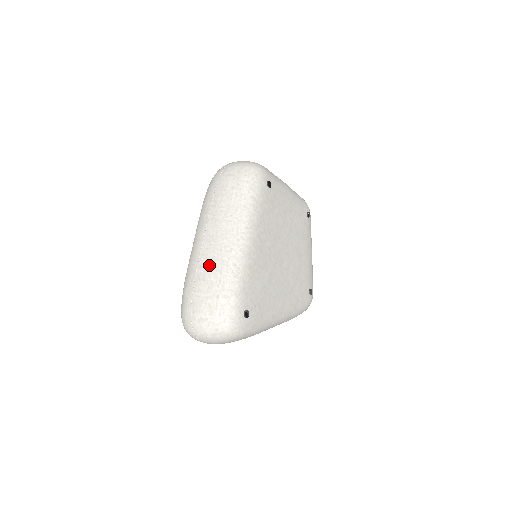
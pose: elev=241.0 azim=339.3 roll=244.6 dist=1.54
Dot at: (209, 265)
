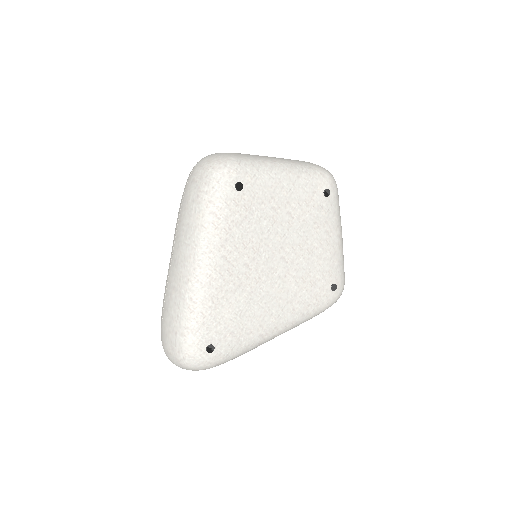
Dot at: (171, 296)
